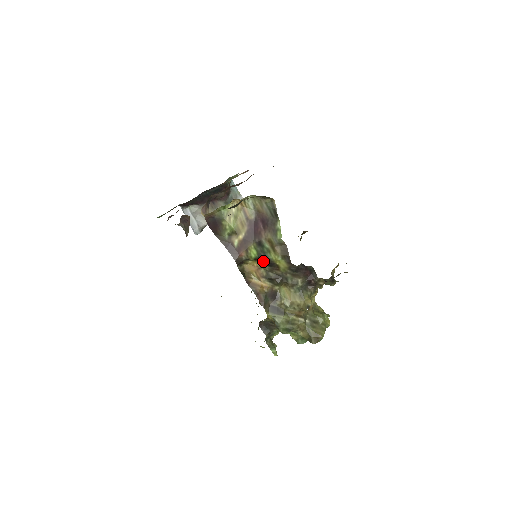
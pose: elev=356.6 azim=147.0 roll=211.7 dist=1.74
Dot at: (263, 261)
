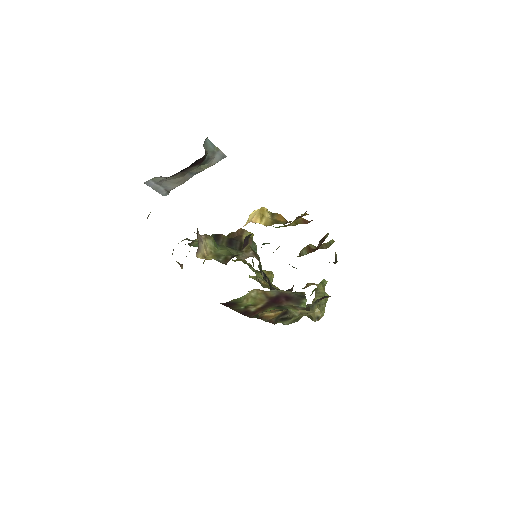
Dot at: occluded
